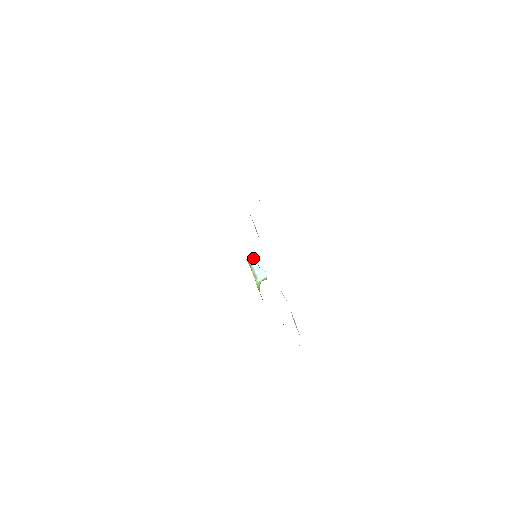
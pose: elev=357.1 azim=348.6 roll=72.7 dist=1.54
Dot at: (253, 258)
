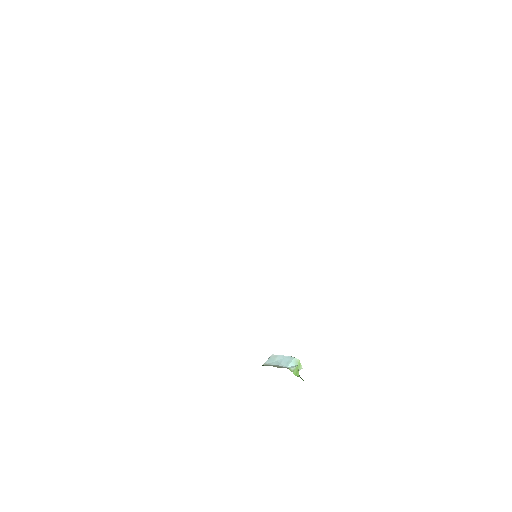
Dot at: occluded
